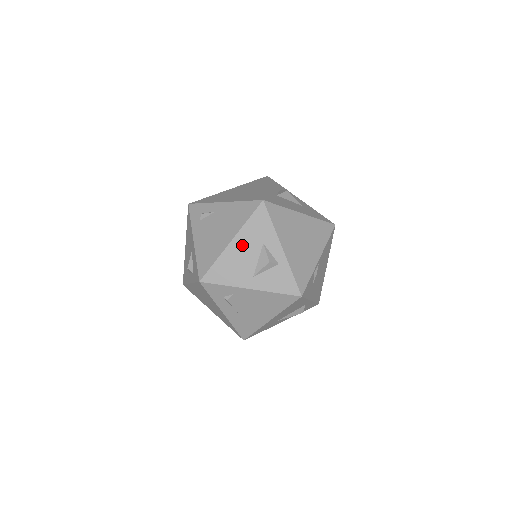
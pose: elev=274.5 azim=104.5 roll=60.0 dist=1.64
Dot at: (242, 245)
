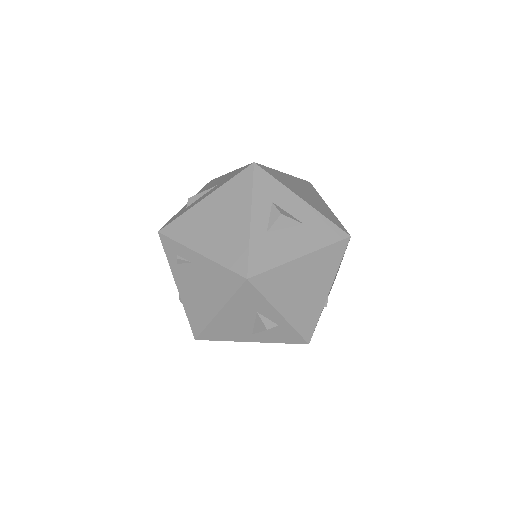
Dot at: (232, 314)
